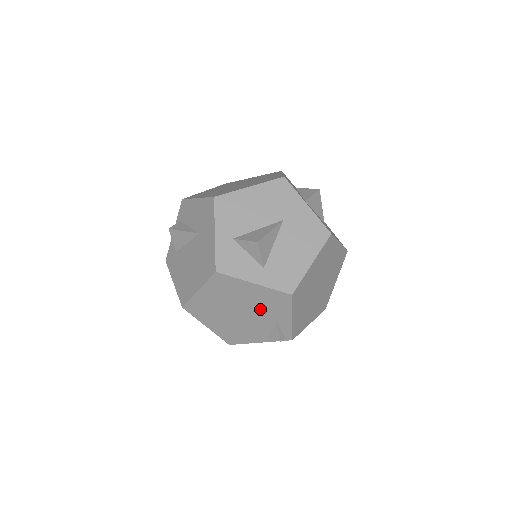
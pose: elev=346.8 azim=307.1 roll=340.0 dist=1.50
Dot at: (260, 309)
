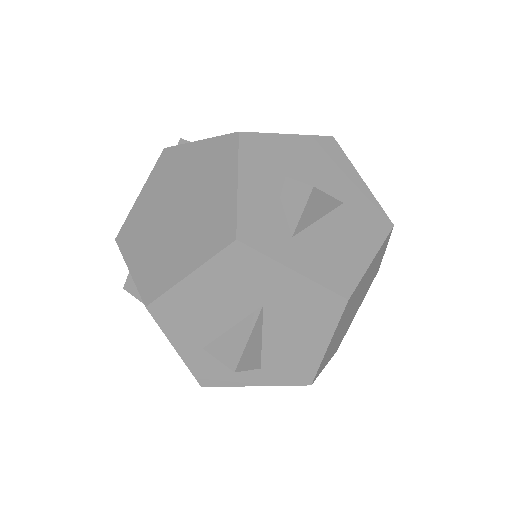
Dot at: occluded
